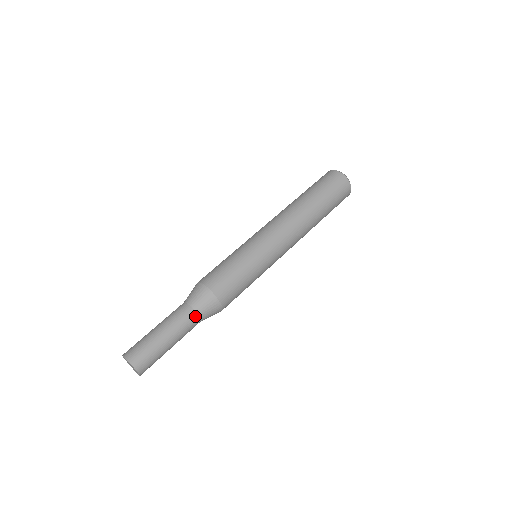
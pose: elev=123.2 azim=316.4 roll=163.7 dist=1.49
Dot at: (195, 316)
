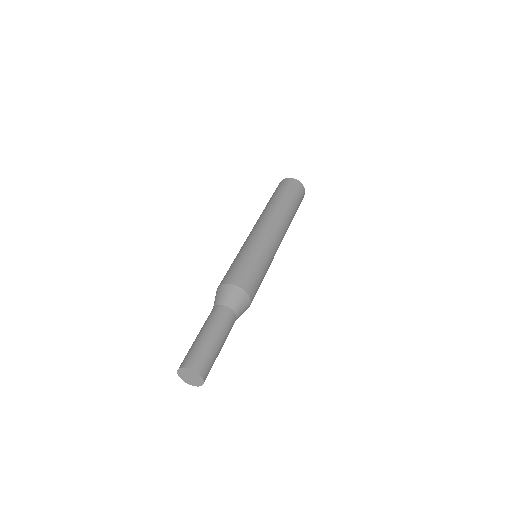
Dot at: (234, 316)
